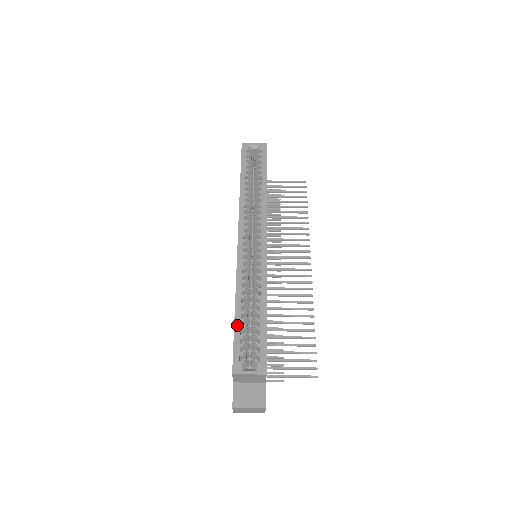
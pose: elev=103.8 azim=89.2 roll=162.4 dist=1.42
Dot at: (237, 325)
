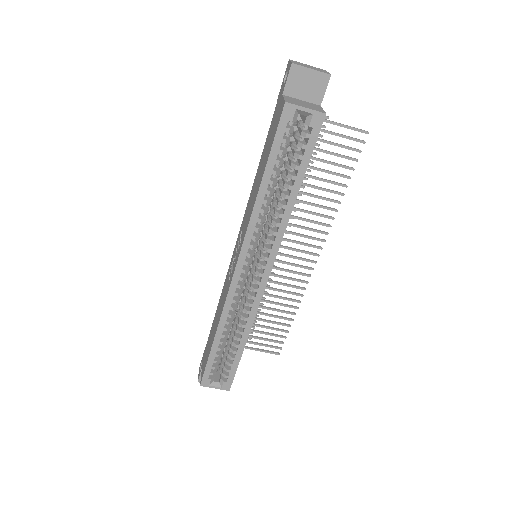
Dot at: (213, 353)
